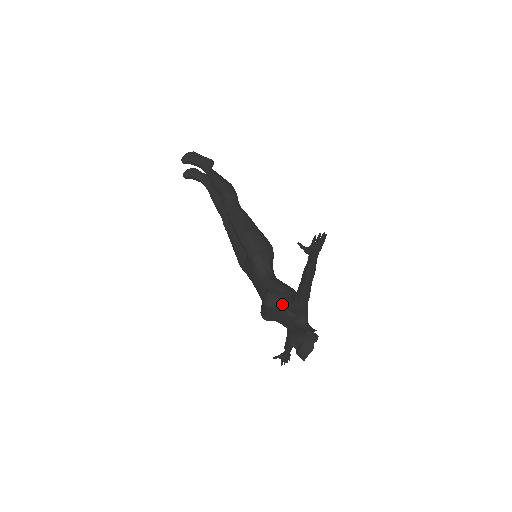
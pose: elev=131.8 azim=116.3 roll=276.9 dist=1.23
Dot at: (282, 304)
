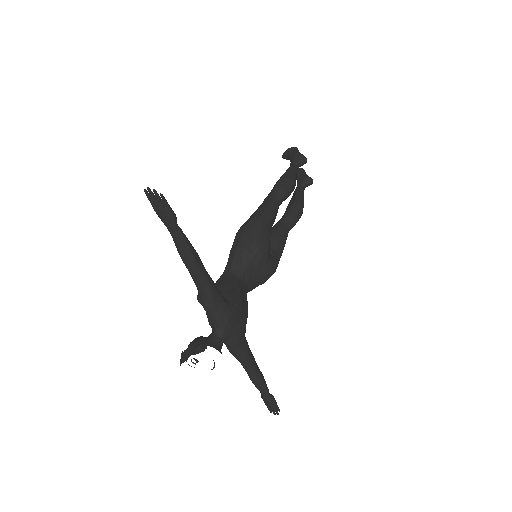
Dot at: occluded
